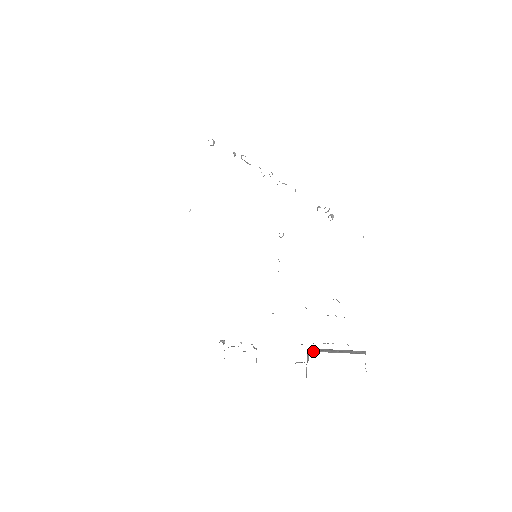
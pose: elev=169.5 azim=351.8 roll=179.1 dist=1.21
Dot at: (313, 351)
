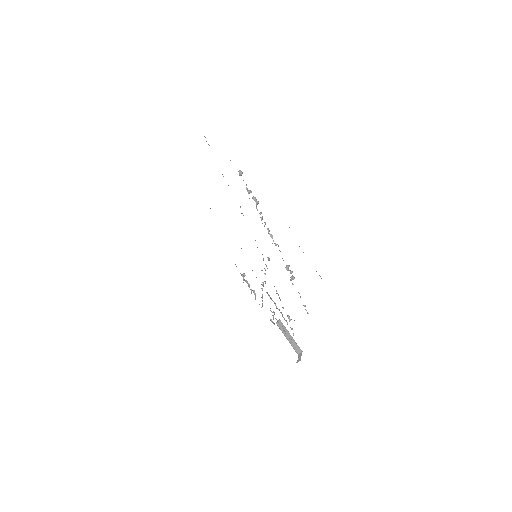
Dot at: (277, 324)
